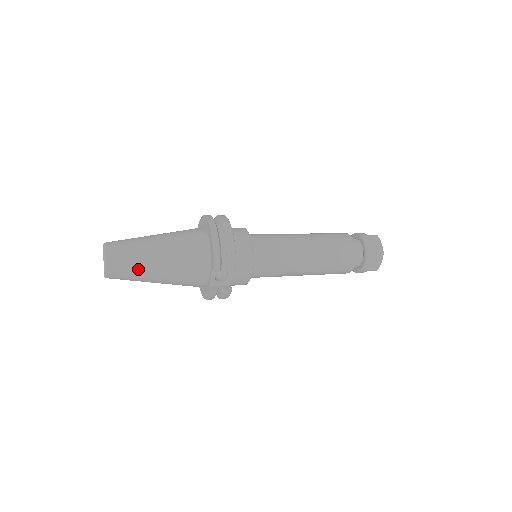
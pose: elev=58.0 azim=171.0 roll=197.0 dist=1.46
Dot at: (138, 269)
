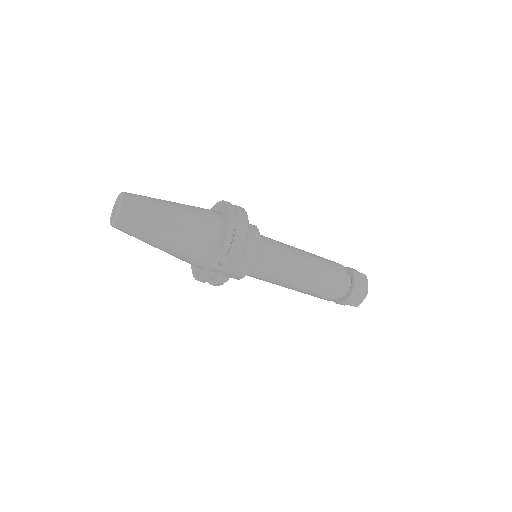
Dot at: (149, 227)
